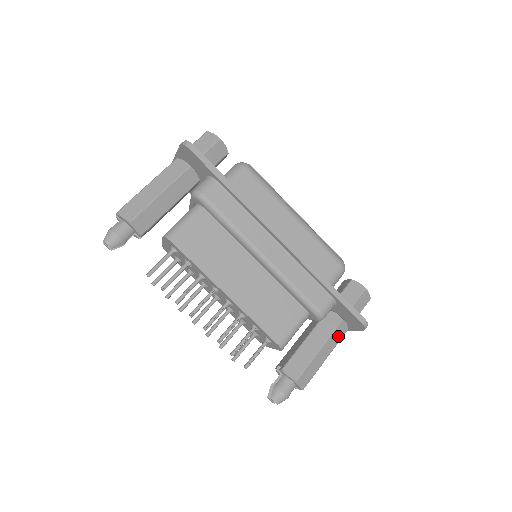
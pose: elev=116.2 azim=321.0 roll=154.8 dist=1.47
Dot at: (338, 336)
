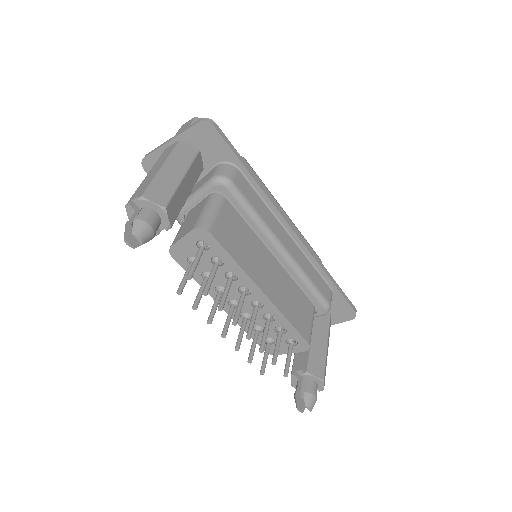
Dot at: (329, 331)
